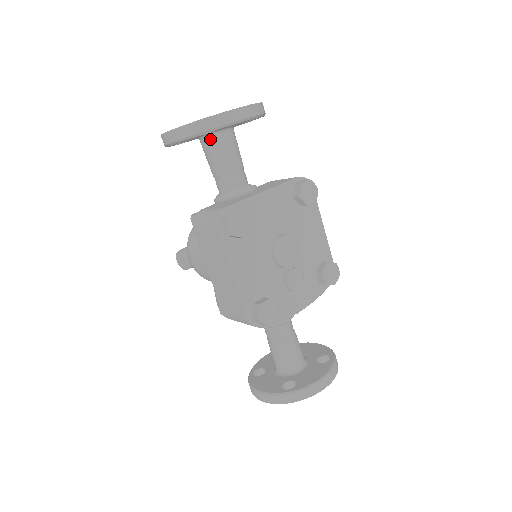
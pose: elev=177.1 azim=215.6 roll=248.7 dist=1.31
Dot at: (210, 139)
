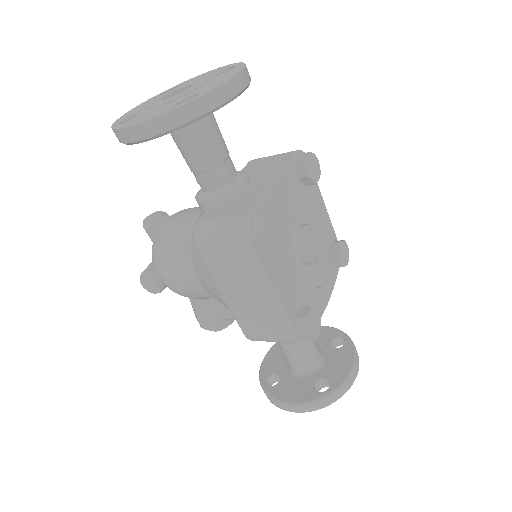
Dot at: occluded
